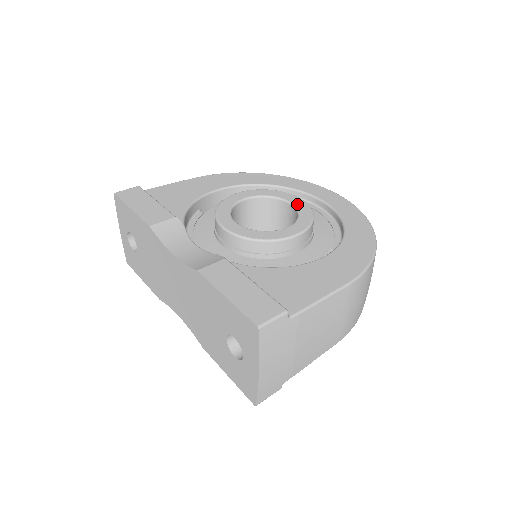
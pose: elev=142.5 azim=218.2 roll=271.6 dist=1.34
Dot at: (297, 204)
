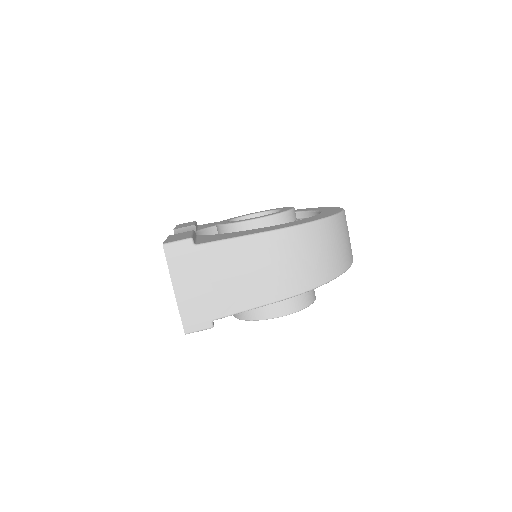
Dot at: occluded
